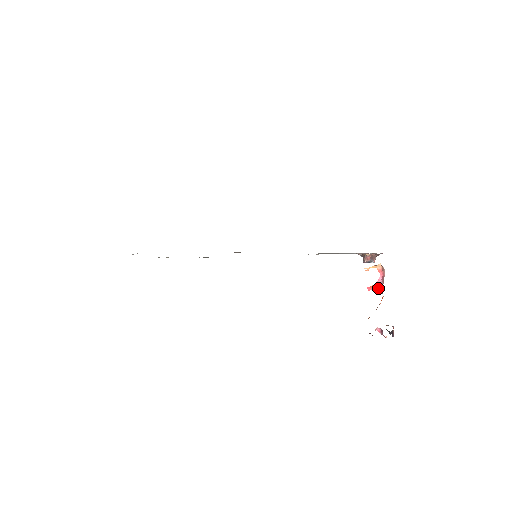
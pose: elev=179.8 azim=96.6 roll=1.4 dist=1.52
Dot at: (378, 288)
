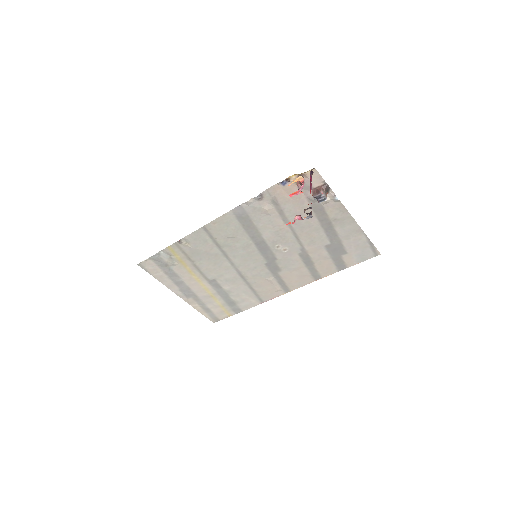
Dot at: (300, 192)
